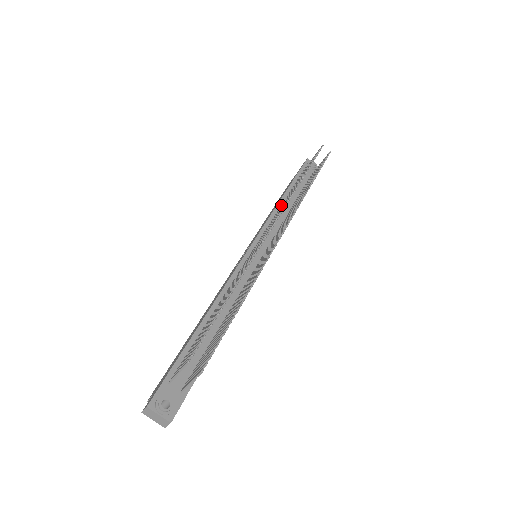
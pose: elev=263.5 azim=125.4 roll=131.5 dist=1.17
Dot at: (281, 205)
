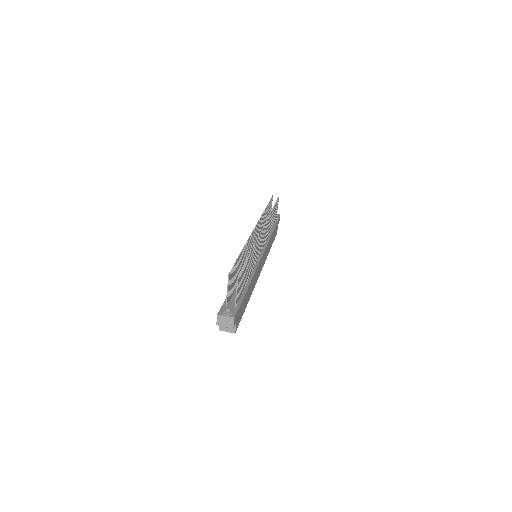
Dot at: occluded
